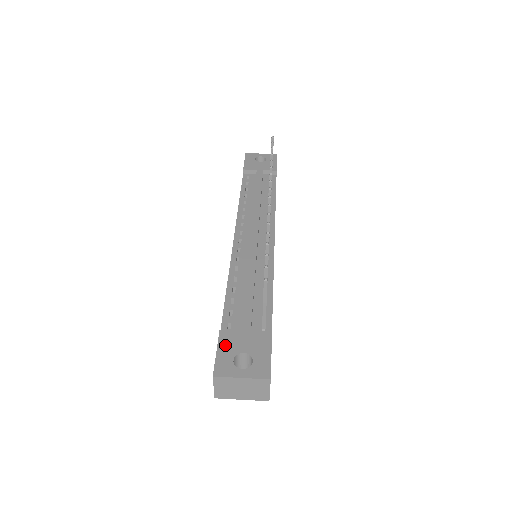
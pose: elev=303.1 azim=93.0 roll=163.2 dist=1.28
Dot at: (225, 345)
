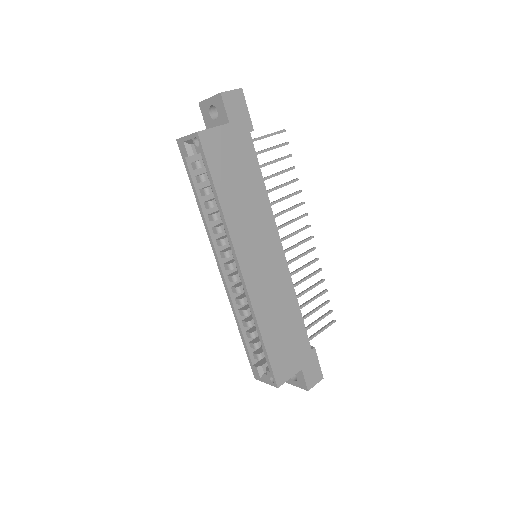
Dot at: occluded
